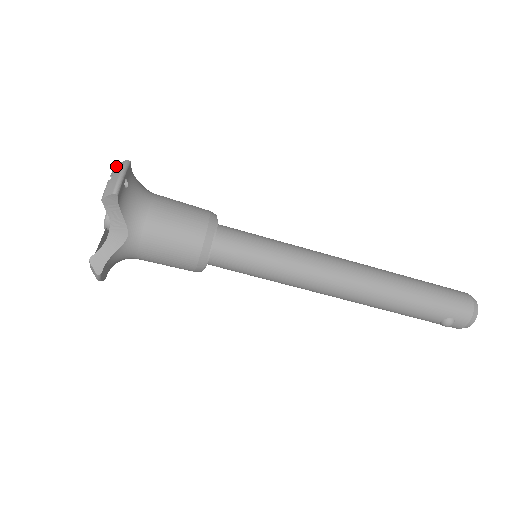
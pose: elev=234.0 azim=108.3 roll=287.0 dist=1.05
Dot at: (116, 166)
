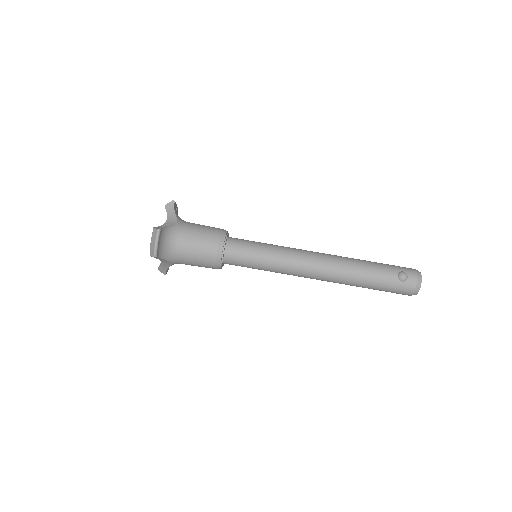
Dot at: occluded
